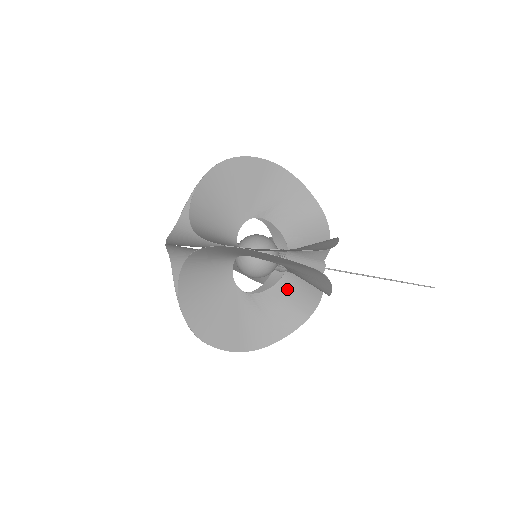
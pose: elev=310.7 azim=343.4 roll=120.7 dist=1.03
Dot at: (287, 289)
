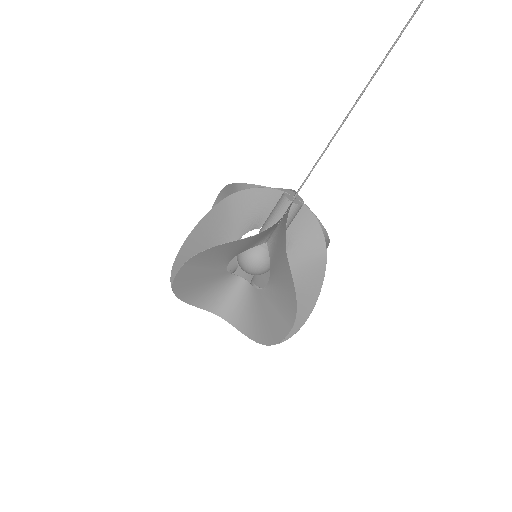
Dot at: occluded
